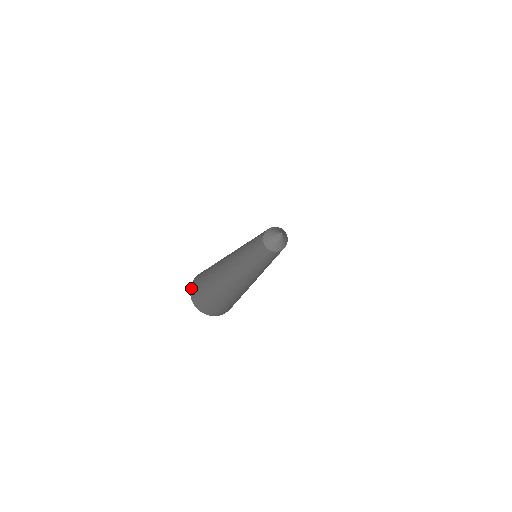
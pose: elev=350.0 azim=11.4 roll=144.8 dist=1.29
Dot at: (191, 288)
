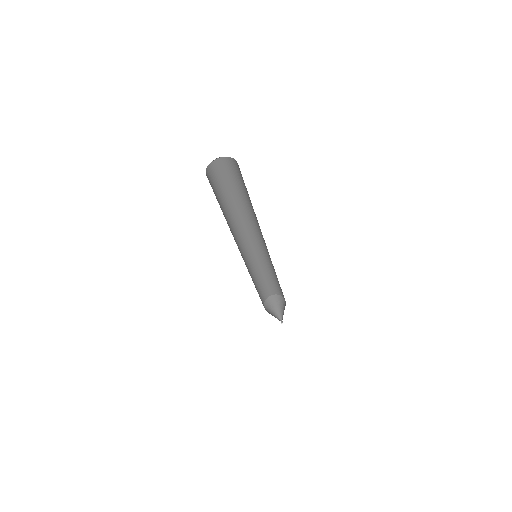
Dot at: occluded
